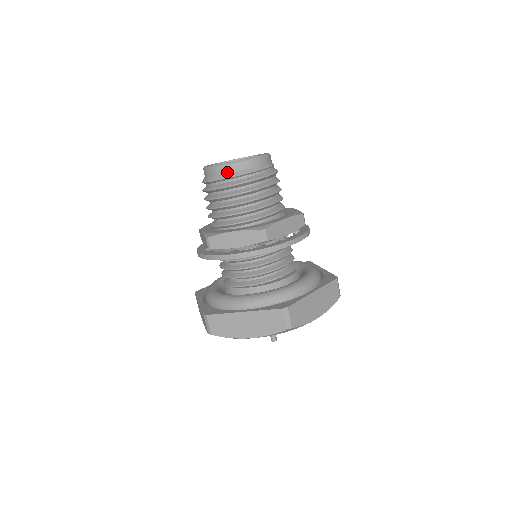
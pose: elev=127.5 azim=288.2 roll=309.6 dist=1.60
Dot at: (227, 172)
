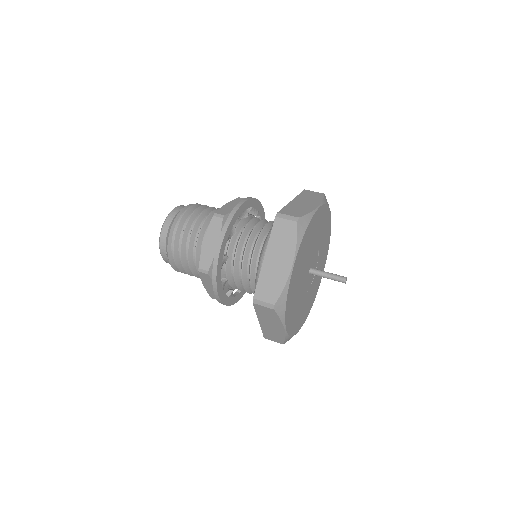
Dot at: occluded
